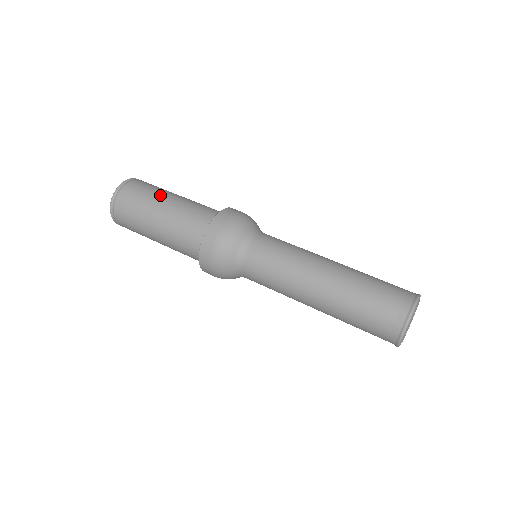
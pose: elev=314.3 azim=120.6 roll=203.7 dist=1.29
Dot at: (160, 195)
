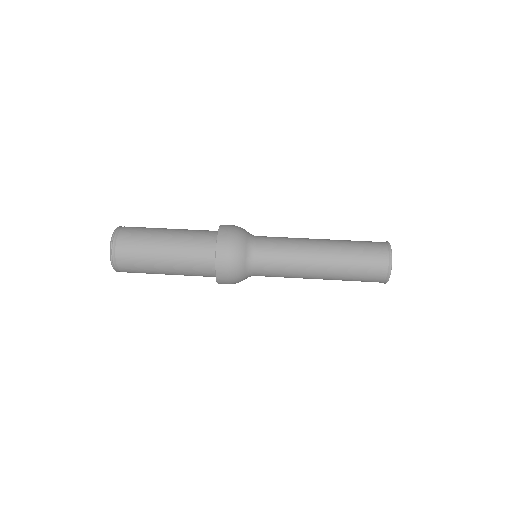
Dot at: (153, 246)
